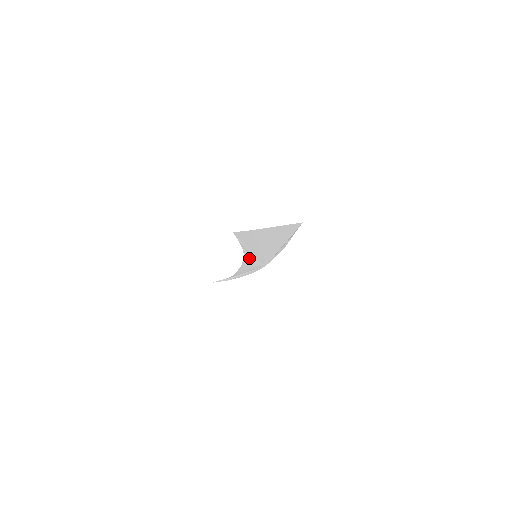
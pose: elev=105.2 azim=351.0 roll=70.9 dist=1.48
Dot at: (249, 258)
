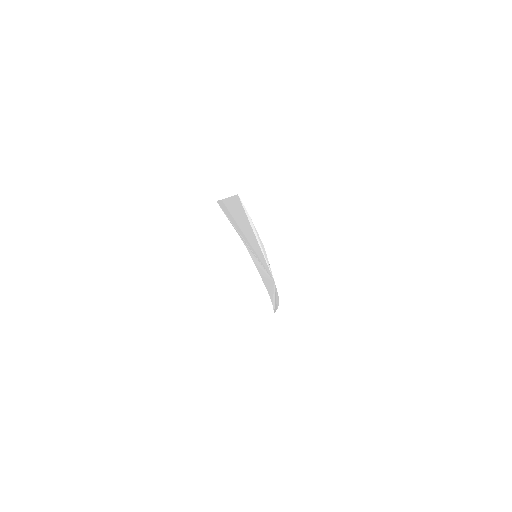
Dot at: (255, 259)
